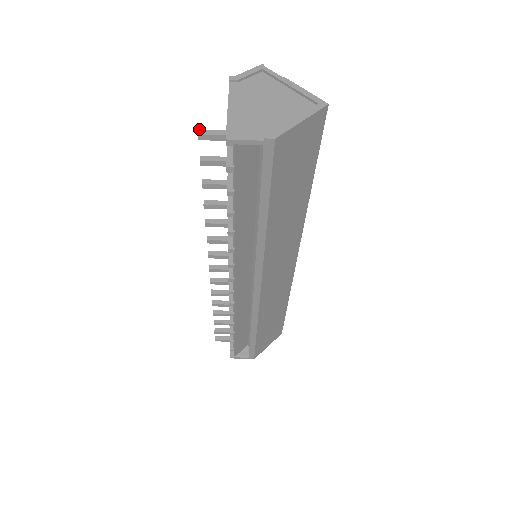
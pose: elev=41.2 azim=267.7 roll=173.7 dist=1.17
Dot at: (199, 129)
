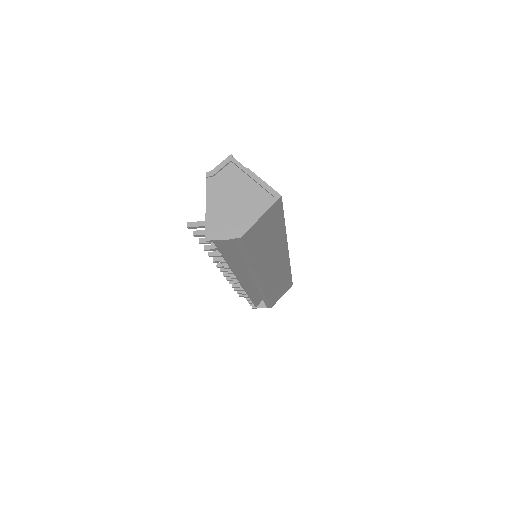
Dot at: (188, 222)
